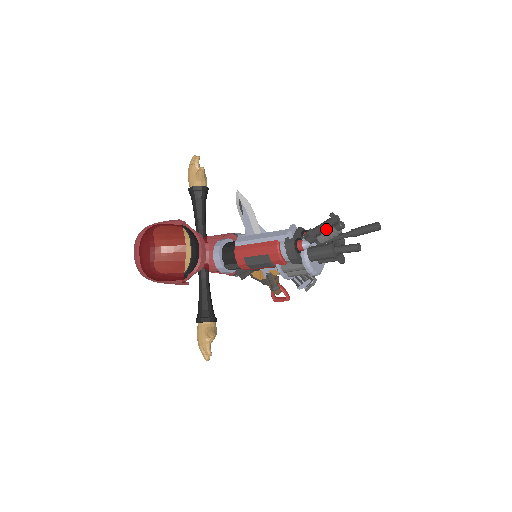
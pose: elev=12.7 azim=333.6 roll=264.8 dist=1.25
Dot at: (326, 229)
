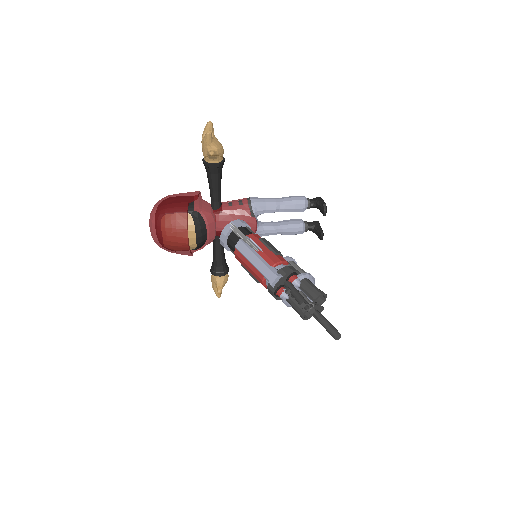
Dot at: occluded
